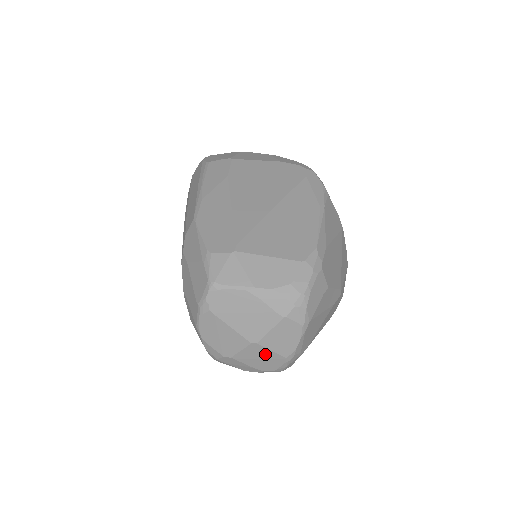
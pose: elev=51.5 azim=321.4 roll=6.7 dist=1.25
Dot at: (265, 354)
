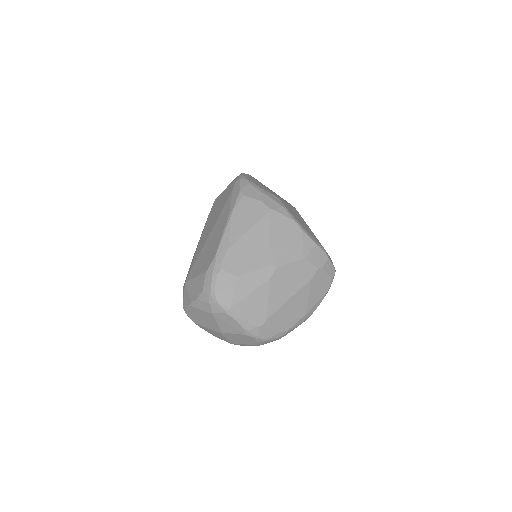
Dot at: (236, 336)
